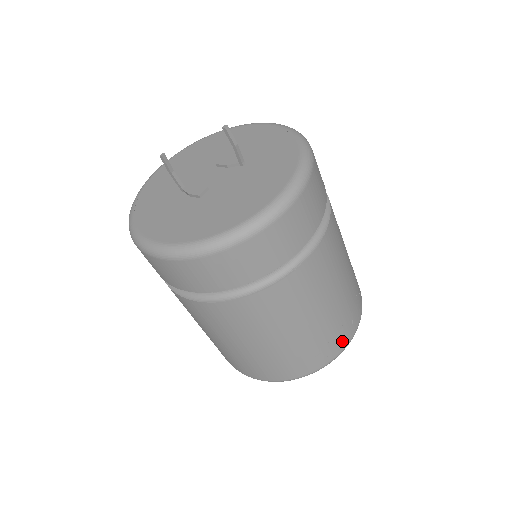
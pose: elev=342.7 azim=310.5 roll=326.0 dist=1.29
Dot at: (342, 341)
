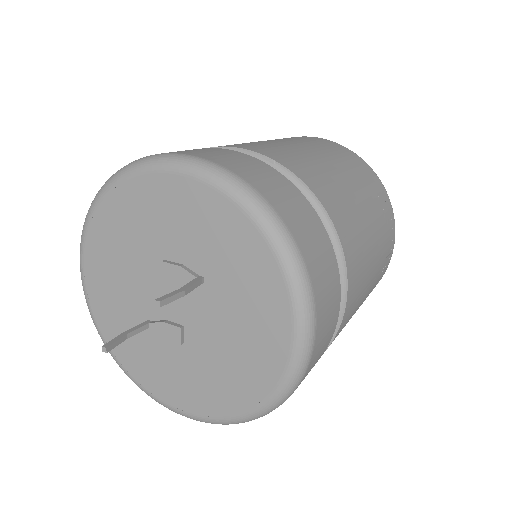
Dot at: (386, 267)
